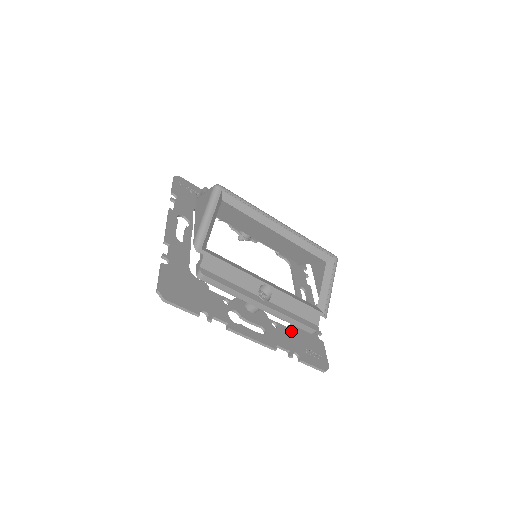
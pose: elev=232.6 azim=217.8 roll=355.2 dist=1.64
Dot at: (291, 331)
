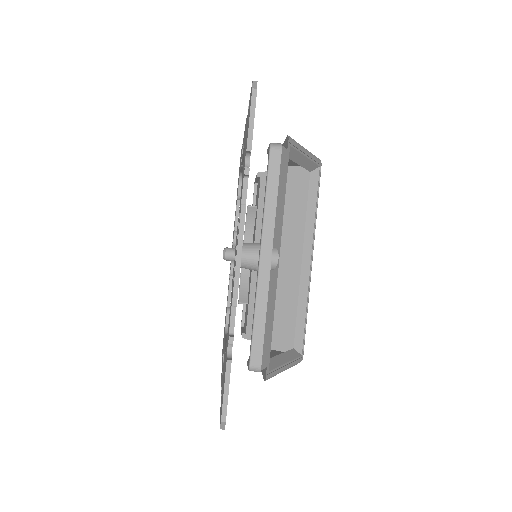
Dot at: occluded
